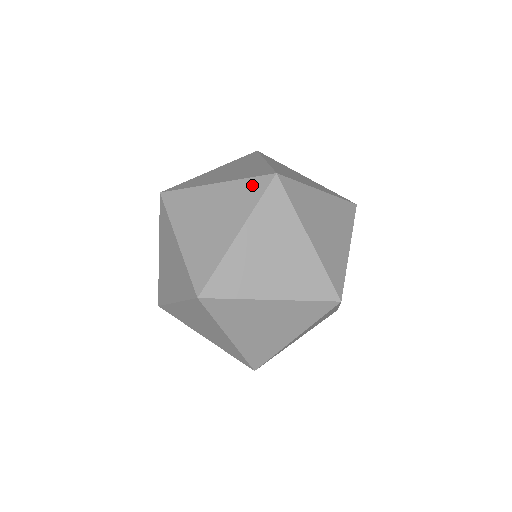
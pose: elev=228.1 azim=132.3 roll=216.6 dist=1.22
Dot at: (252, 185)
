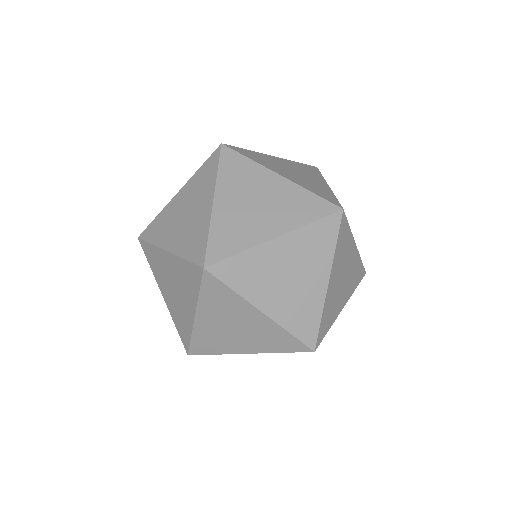
Dot at: (191, 271)
